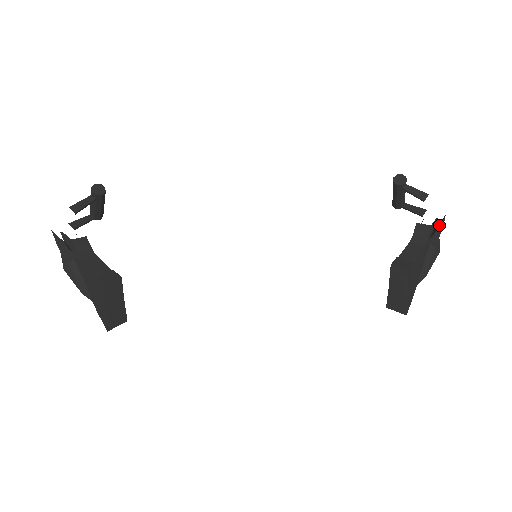
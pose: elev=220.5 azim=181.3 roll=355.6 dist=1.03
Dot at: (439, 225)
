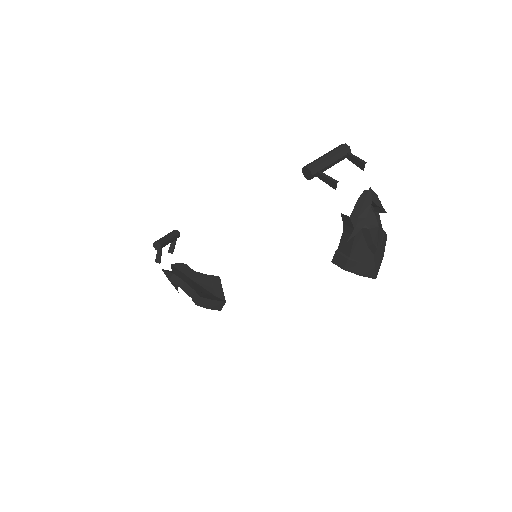
Dot at: (362, 208)
